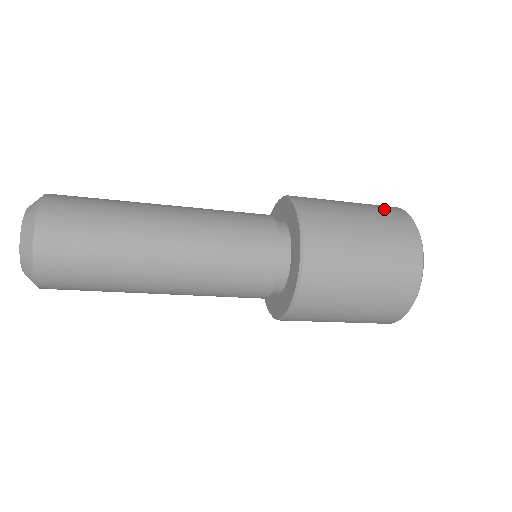
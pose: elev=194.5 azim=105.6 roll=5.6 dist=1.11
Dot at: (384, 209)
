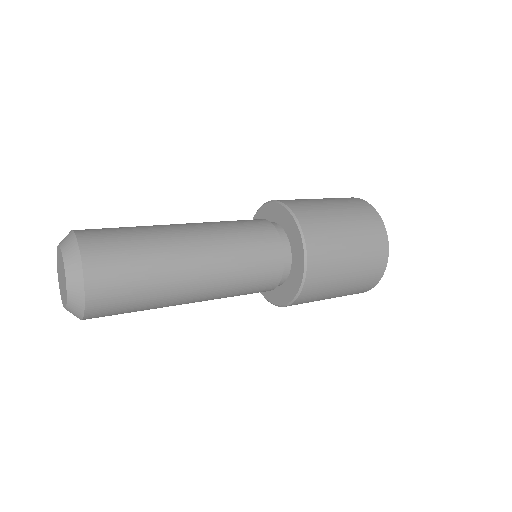
Dot at: (361, 212)
